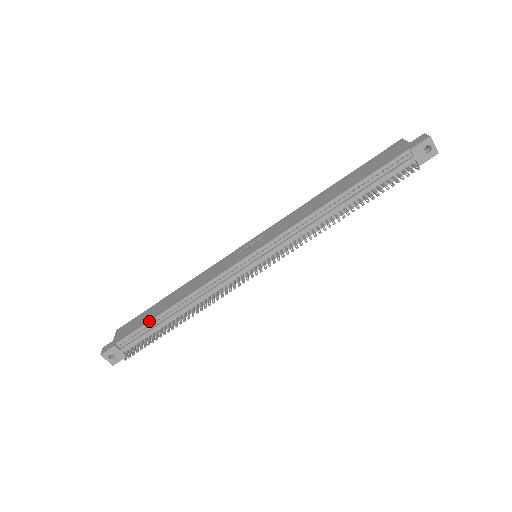
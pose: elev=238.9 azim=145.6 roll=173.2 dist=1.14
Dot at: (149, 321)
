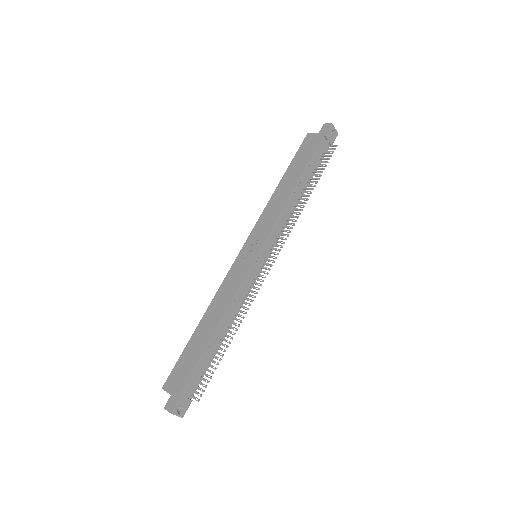
Dot at: (201, 354)
